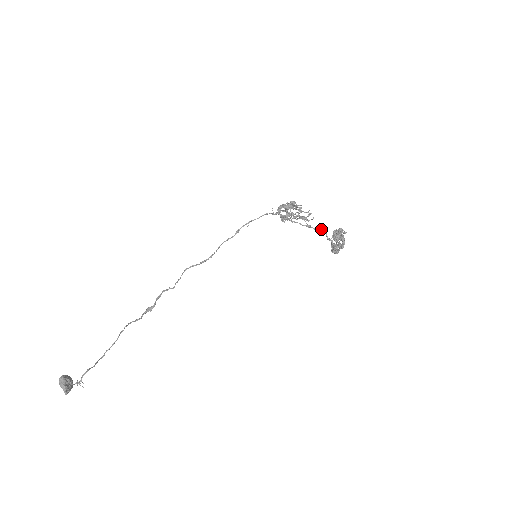
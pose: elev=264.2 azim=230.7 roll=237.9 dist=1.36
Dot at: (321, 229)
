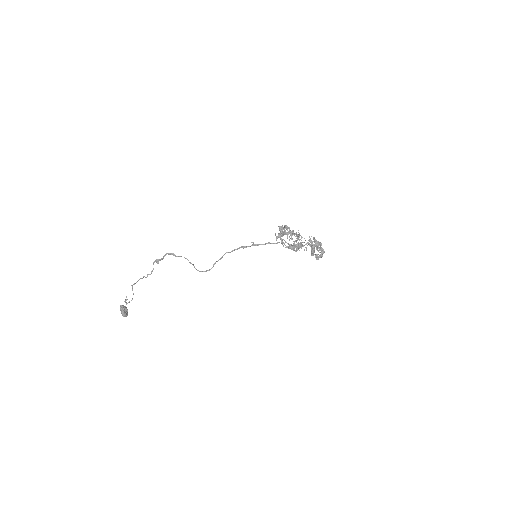
Dot at: occluded
